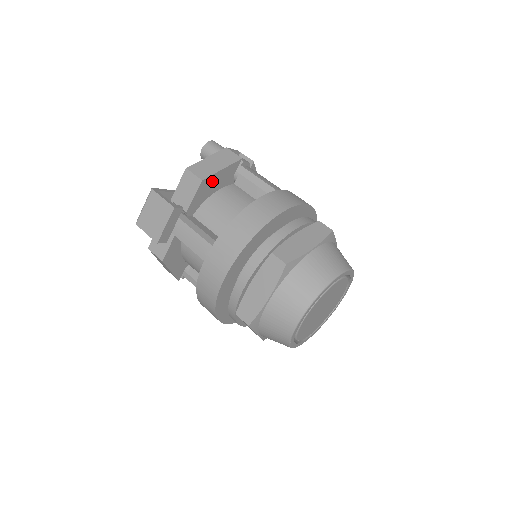
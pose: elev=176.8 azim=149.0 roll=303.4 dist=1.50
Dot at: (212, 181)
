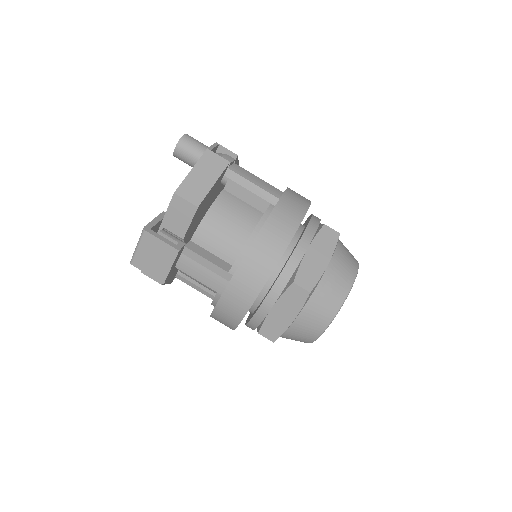
Dot at: (205, 200)
